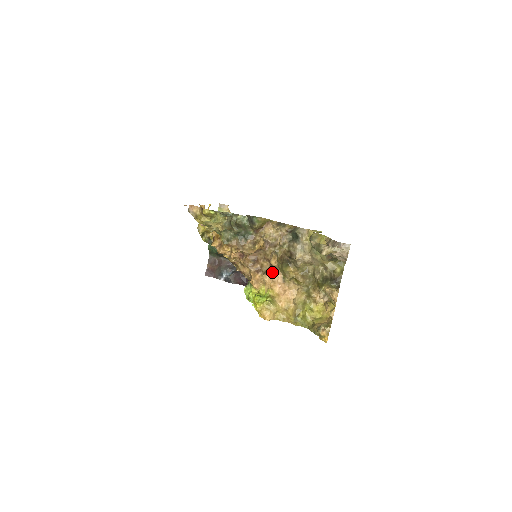
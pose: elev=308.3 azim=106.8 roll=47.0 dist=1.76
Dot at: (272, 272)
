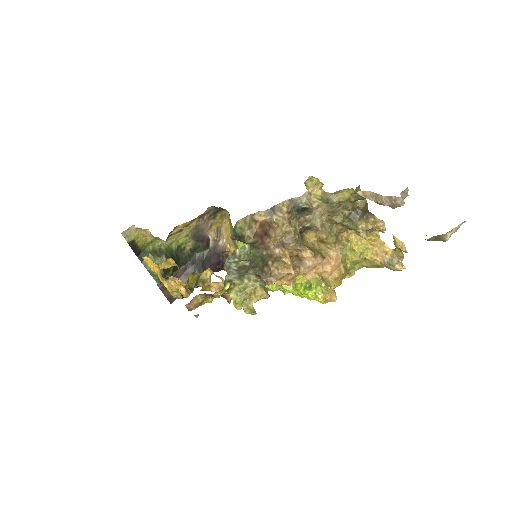
Dot at: (305, 261)
